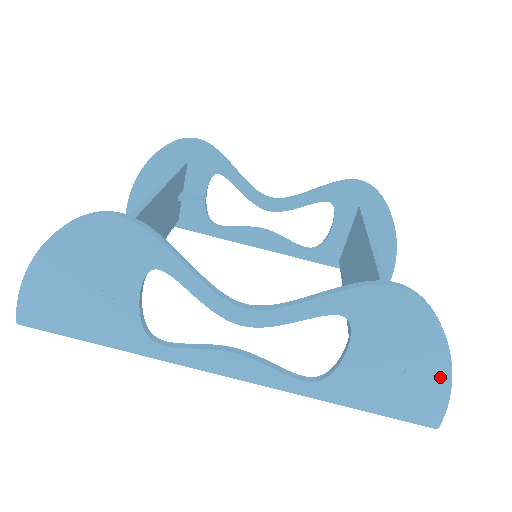
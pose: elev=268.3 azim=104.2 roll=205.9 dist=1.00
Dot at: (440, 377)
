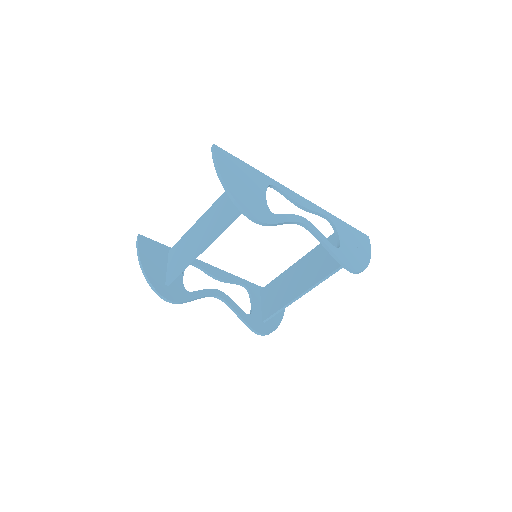
Dot at: occluded
